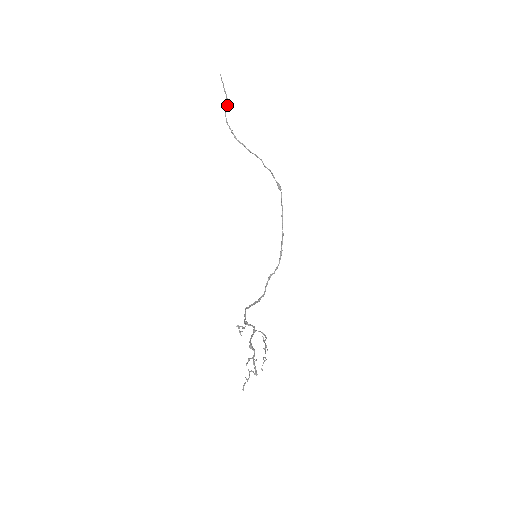
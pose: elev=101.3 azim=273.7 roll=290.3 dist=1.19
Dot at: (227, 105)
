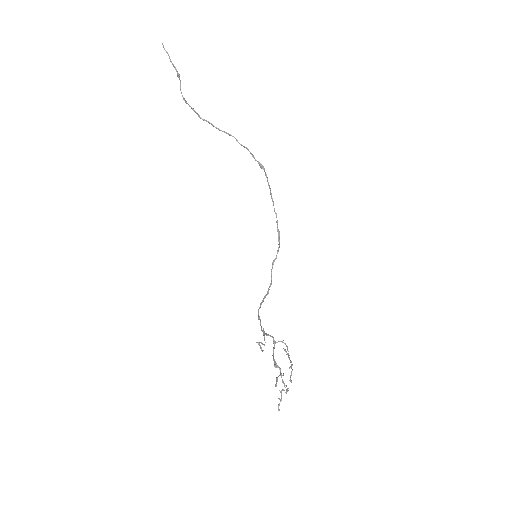
Dot at: (180, 81)
